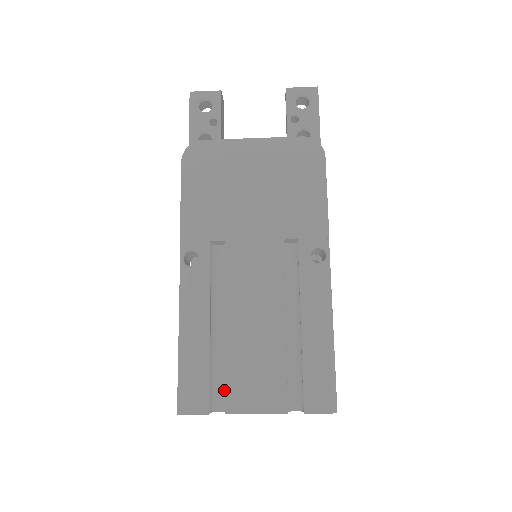
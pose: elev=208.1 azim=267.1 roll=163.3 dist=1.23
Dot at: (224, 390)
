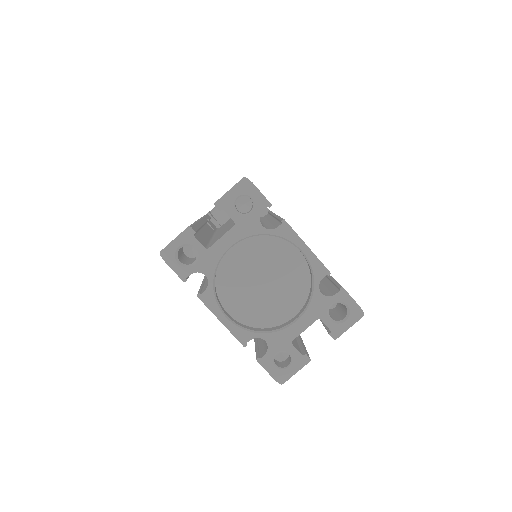
Dot at: (267, 227)
